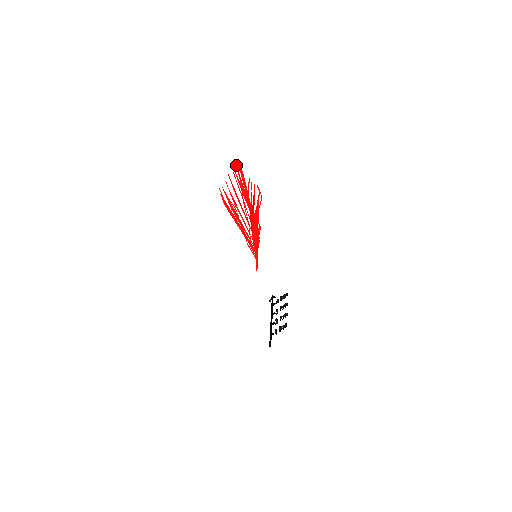
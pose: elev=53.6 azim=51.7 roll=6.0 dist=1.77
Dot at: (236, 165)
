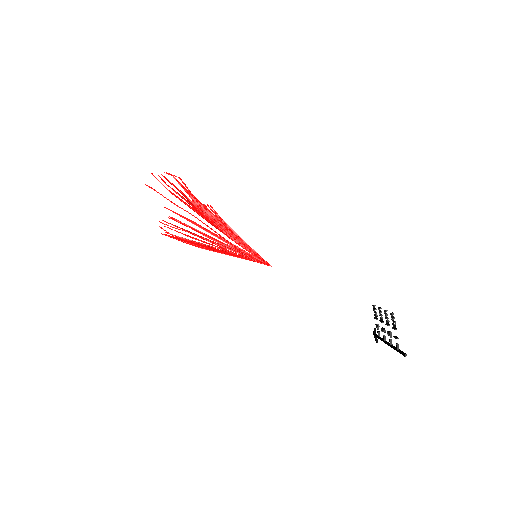
Dot at: (173, 218)
